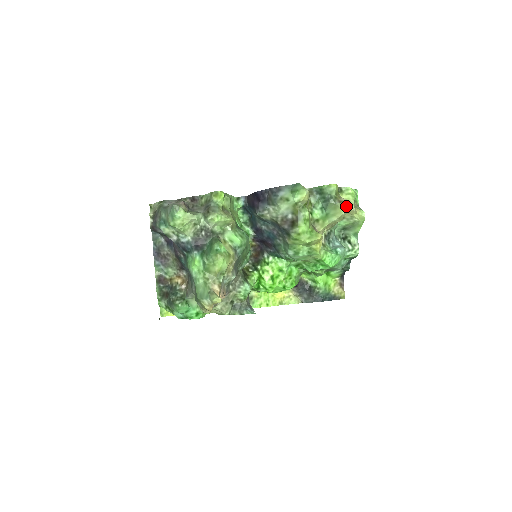
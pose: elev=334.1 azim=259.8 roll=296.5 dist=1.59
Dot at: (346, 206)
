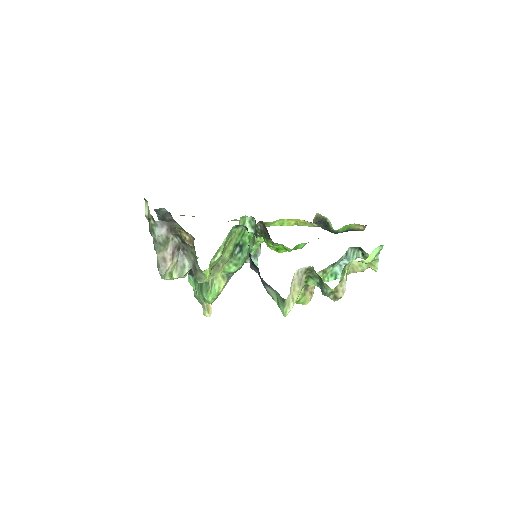
Dot at: (344, 292)
